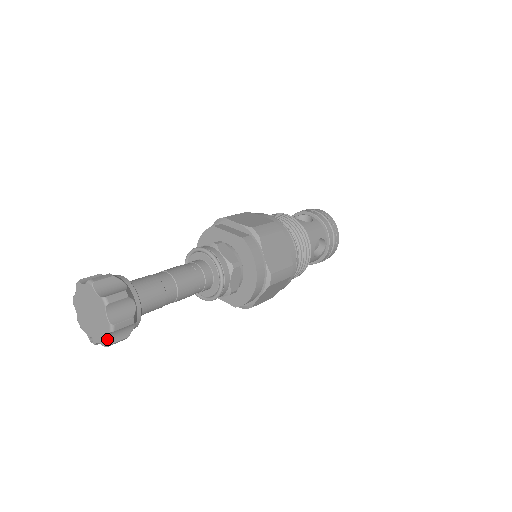
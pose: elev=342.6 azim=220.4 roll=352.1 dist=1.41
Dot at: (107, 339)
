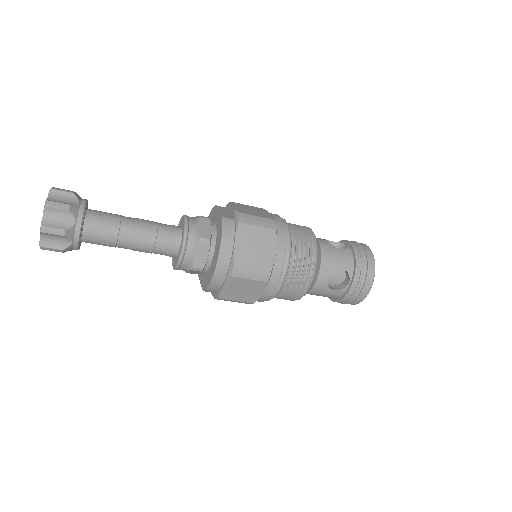
Dot at: (41, 240)
